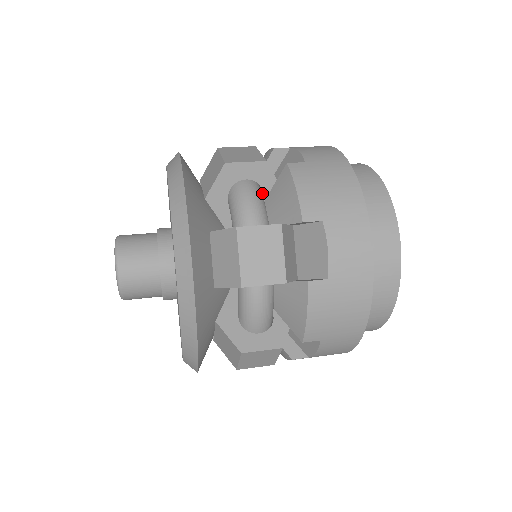
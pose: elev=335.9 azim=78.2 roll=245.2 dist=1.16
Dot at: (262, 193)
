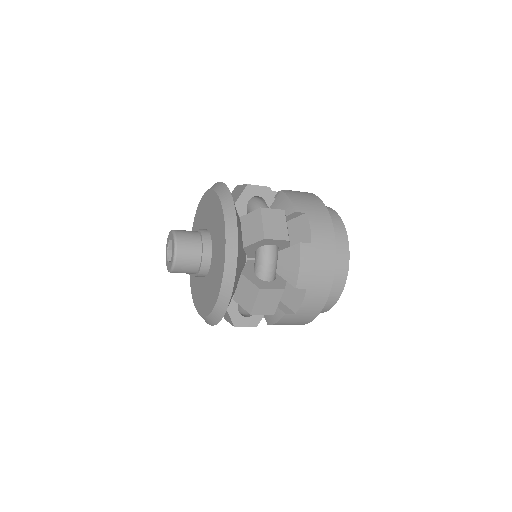
Dot at: occluded
